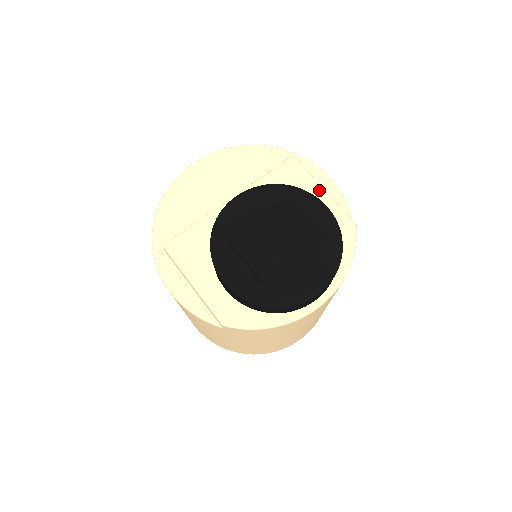
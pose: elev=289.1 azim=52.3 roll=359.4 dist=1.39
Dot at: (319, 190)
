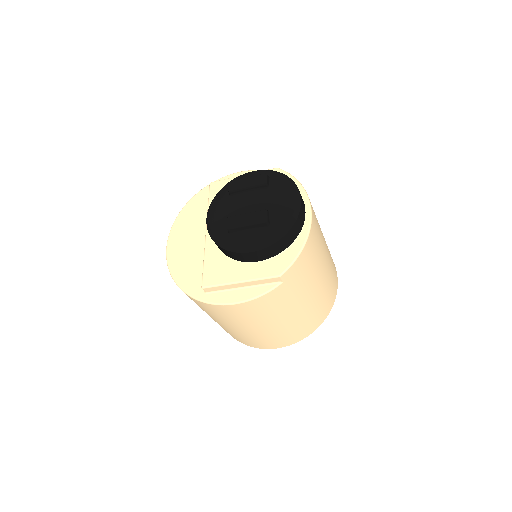
Dot at: occluded
